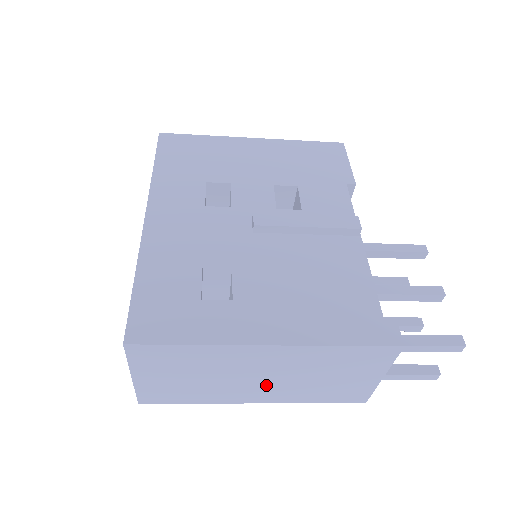
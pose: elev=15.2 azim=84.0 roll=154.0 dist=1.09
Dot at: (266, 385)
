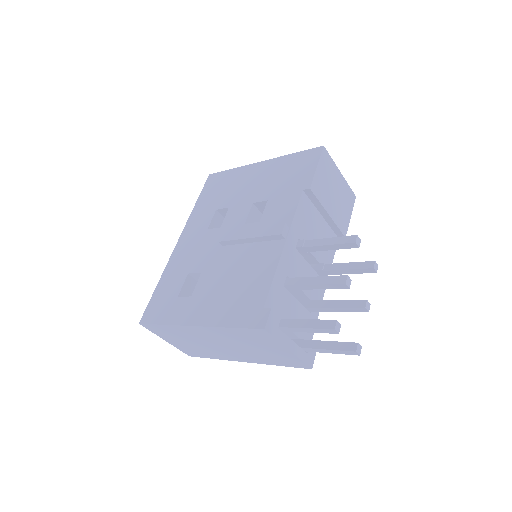
Dot at: (231, 350)
